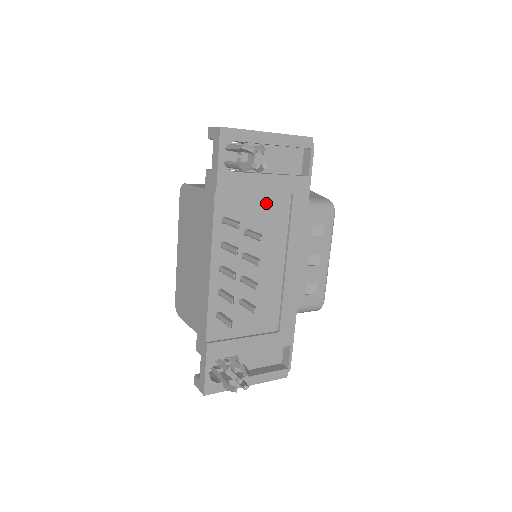
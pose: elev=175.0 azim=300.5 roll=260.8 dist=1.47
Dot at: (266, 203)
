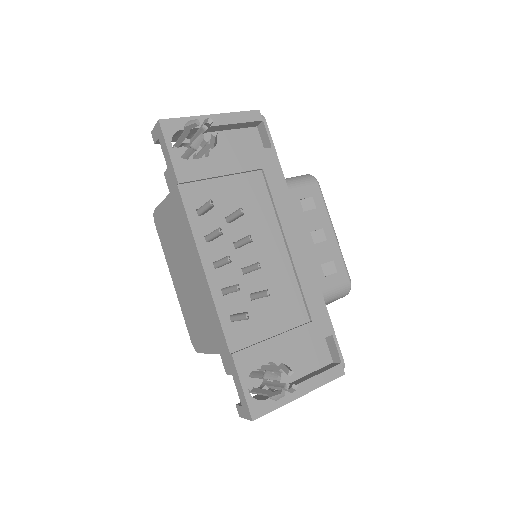
Dot at: (238, 185)
